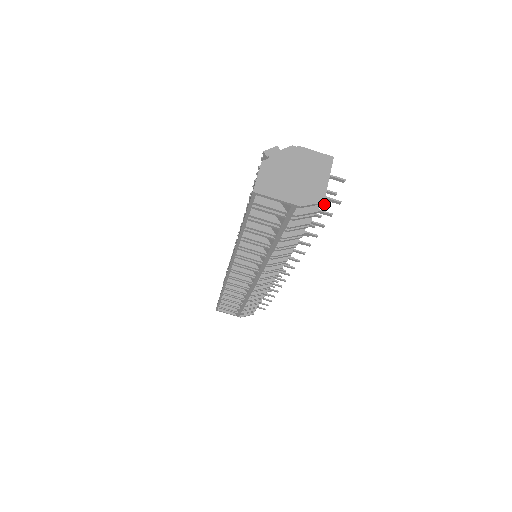
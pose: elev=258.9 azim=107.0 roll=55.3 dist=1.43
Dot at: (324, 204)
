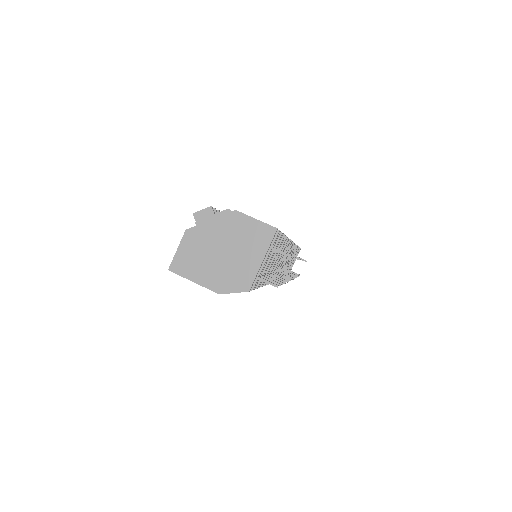
Dot at: occluded
